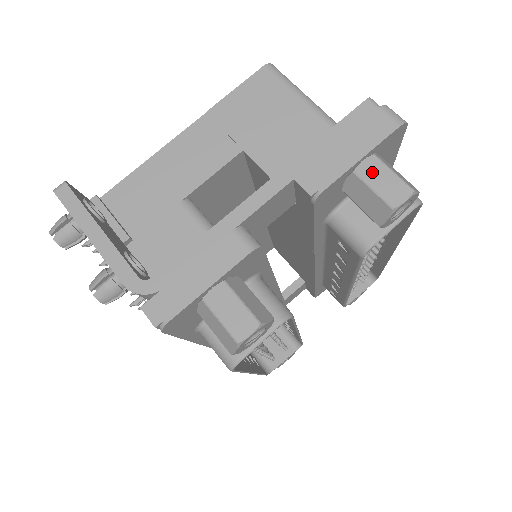
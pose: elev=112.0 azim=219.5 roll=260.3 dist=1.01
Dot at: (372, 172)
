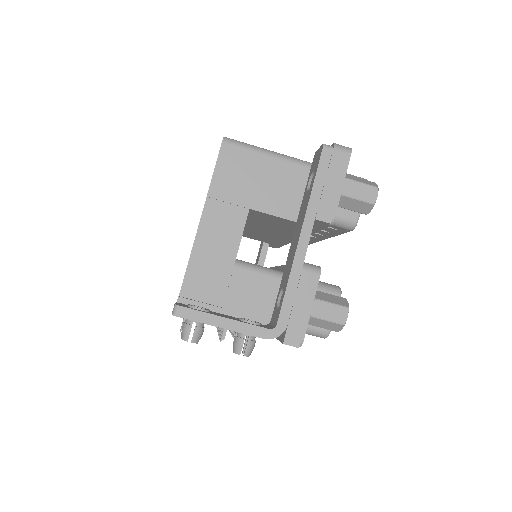
Dot at: (351, 189)
